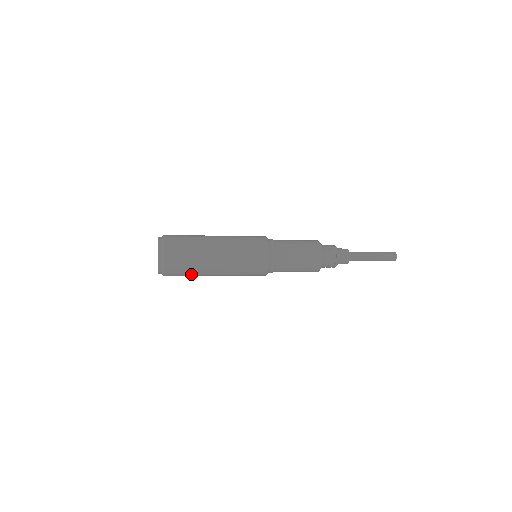
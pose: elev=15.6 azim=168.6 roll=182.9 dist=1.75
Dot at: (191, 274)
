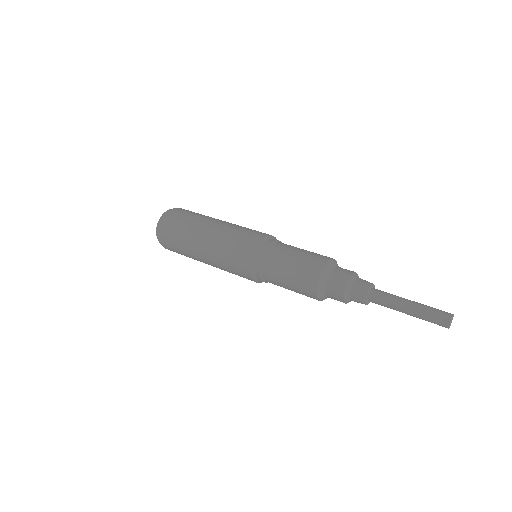
Dot at: occluded
